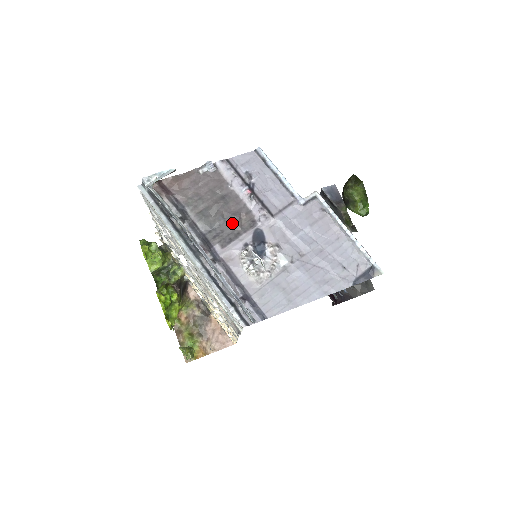
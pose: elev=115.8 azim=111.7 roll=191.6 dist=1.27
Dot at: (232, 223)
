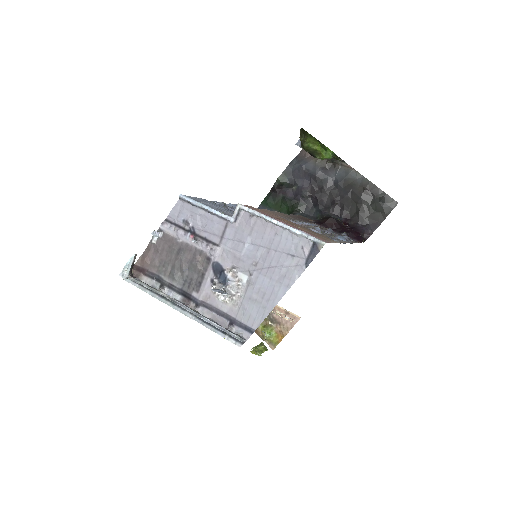
Dot at: (194, 269)
